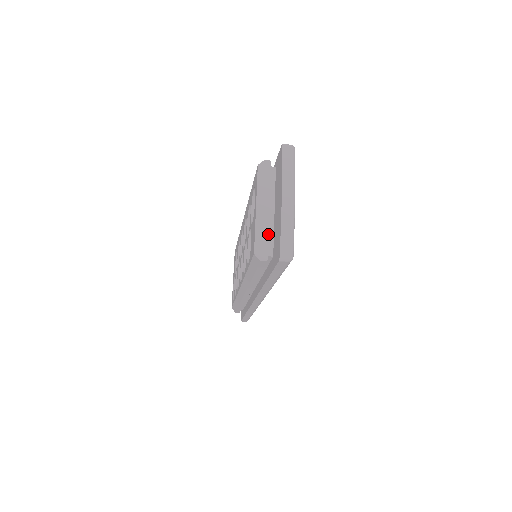
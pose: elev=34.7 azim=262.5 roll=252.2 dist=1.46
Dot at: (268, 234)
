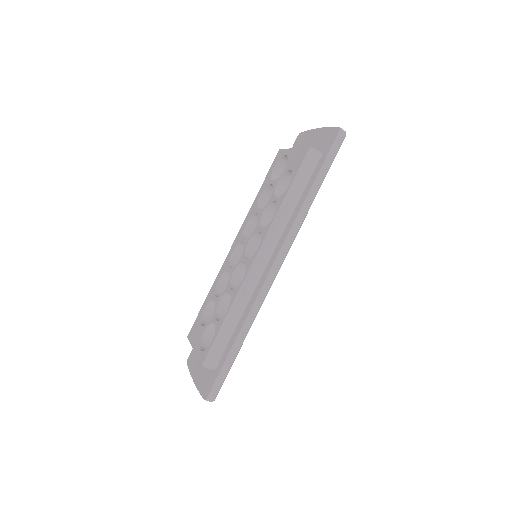
Dot at: occluded
